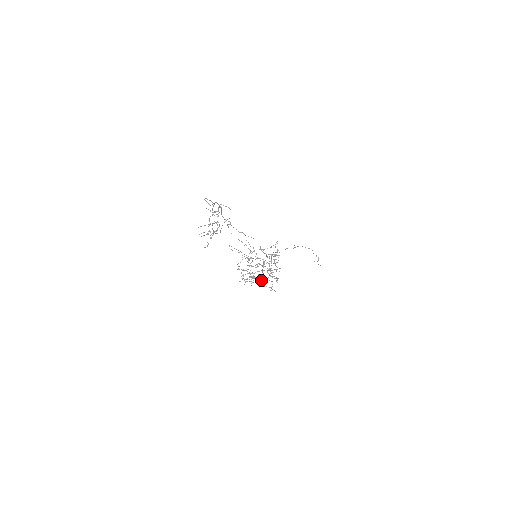
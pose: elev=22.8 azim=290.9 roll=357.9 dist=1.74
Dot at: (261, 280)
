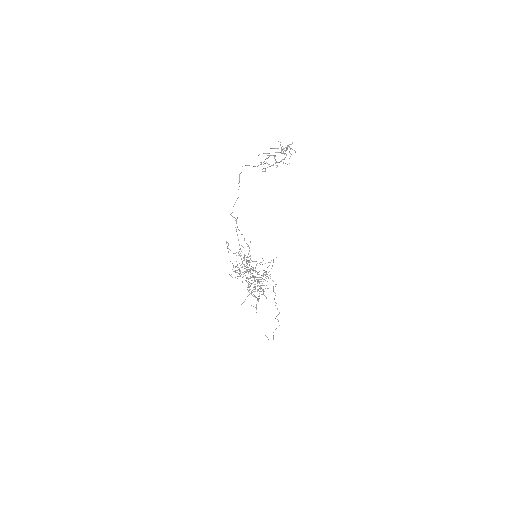
Dot at: (250, 285)
